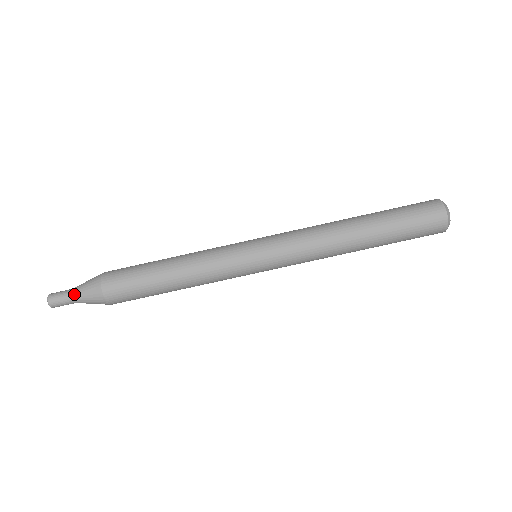
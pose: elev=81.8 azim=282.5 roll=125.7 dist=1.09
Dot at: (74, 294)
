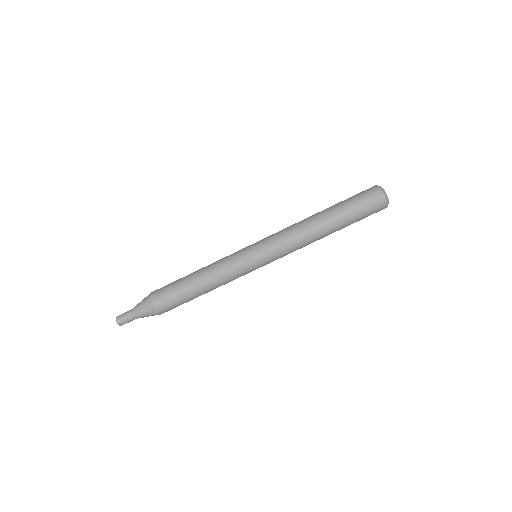
Dot at: (137, 317)
